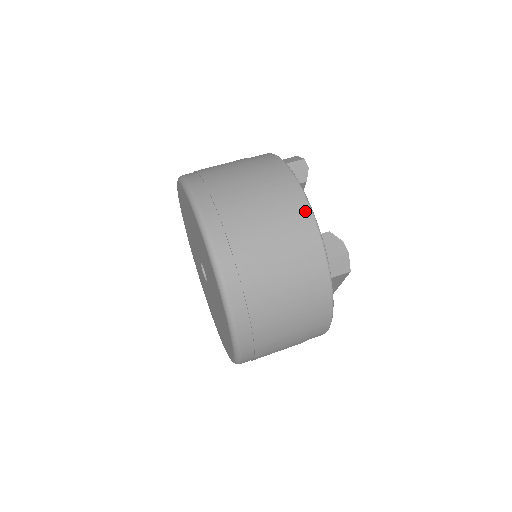
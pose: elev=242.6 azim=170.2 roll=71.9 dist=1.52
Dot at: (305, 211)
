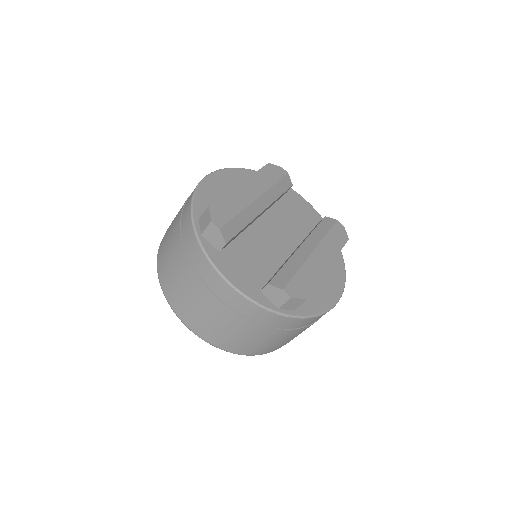
Dot at: (233, 294)
